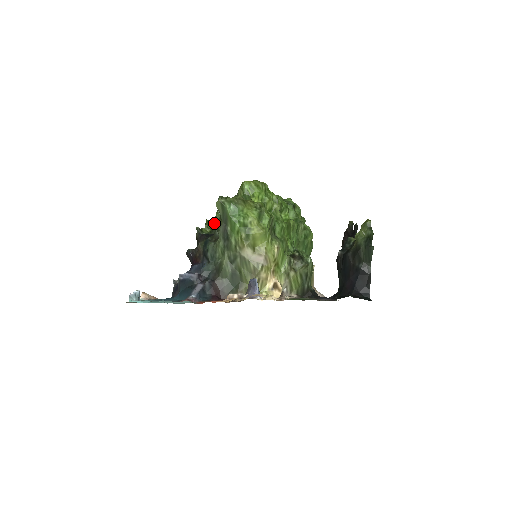
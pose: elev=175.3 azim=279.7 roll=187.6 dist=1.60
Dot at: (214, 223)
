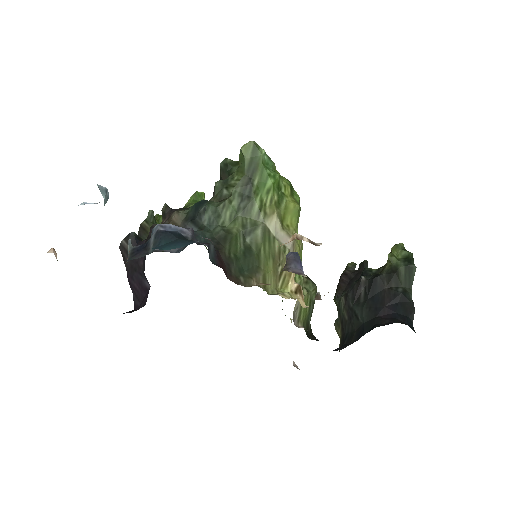
Dot at: (221, 180)
